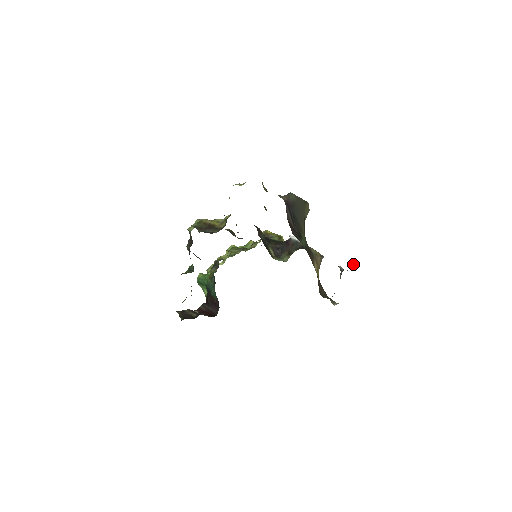
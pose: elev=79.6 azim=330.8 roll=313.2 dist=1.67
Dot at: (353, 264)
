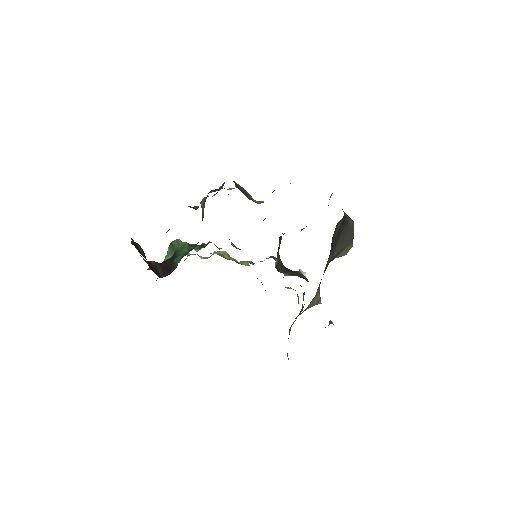
Dot at: occluded
